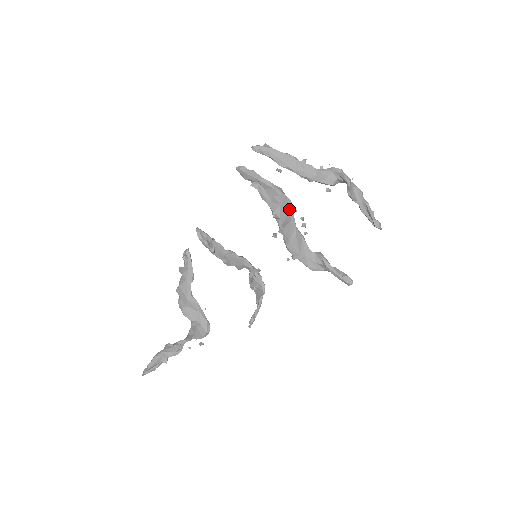
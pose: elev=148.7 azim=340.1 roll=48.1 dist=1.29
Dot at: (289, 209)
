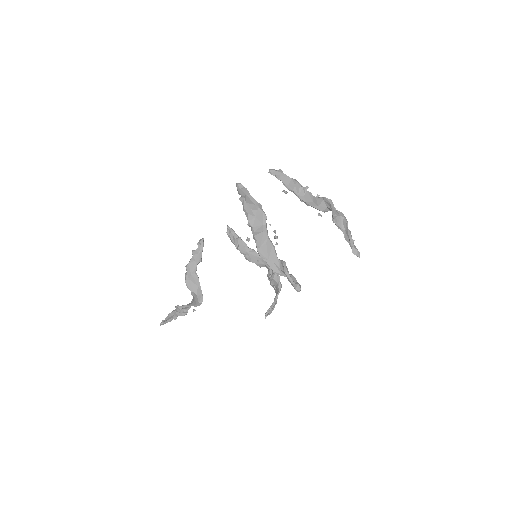
Dot at: (263, 222)
